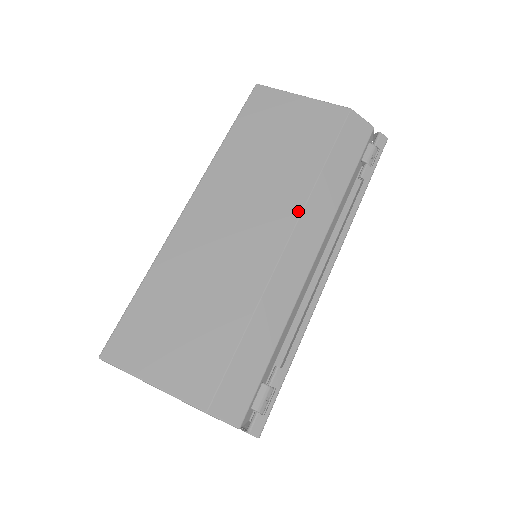
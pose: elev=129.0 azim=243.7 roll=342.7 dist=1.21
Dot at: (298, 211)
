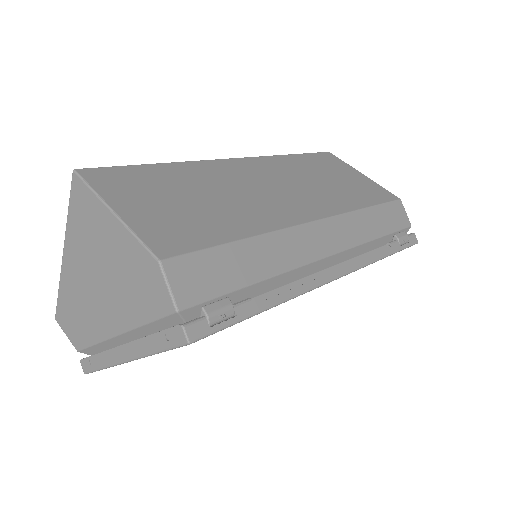
Dot at: (334, 212)
